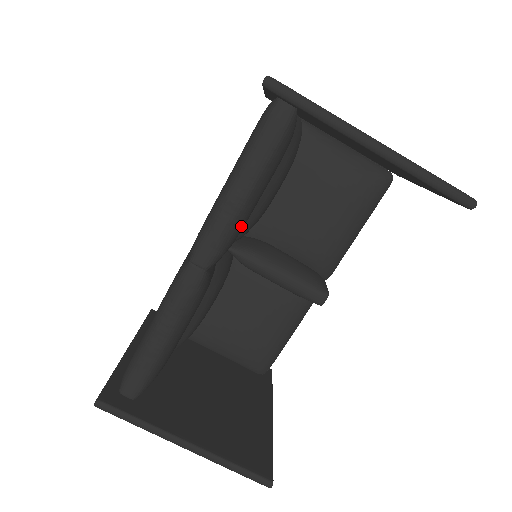
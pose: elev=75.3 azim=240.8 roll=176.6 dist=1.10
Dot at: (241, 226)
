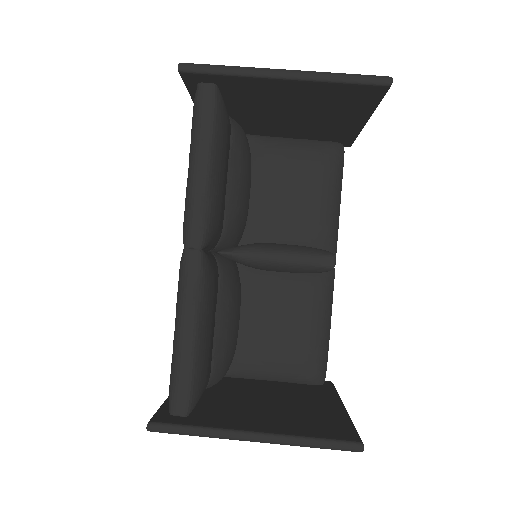
Dot at: (216, 201)
